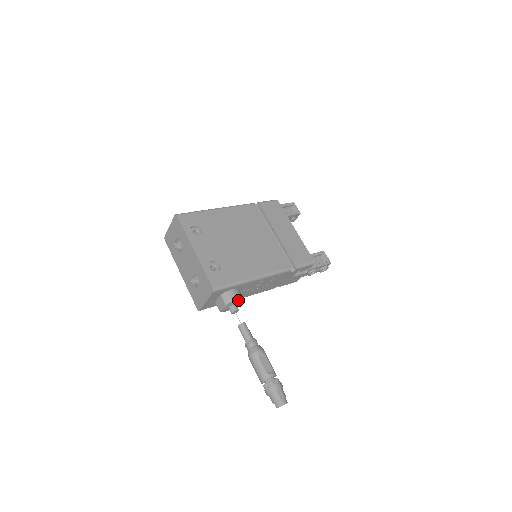
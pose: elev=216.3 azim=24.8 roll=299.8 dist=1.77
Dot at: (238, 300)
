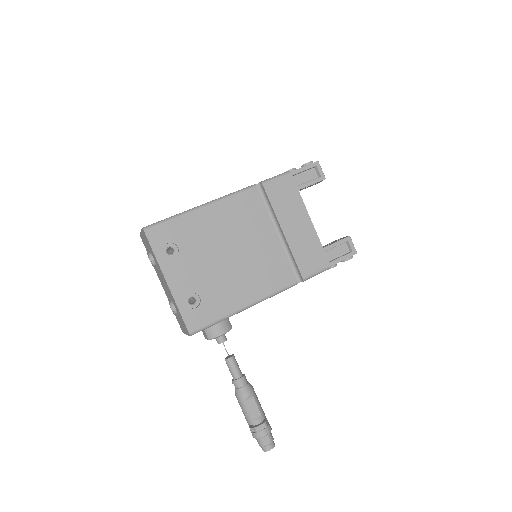
Dot at: (224, 333)
